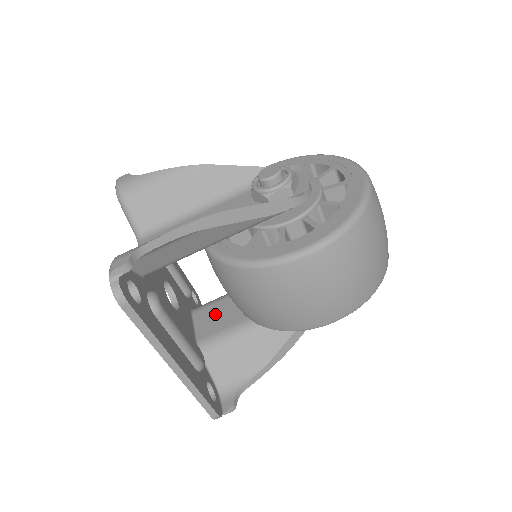
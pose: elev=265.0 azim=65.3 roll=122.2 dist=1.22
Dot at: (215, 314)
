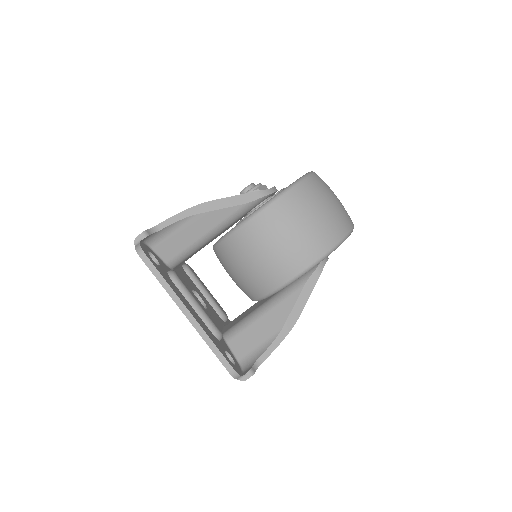
Dot at: (239, 317)
